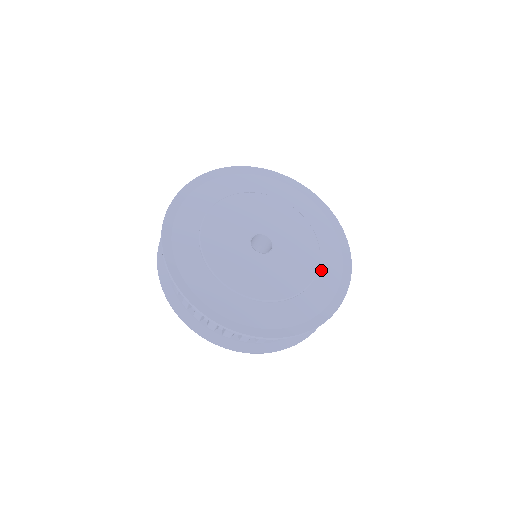
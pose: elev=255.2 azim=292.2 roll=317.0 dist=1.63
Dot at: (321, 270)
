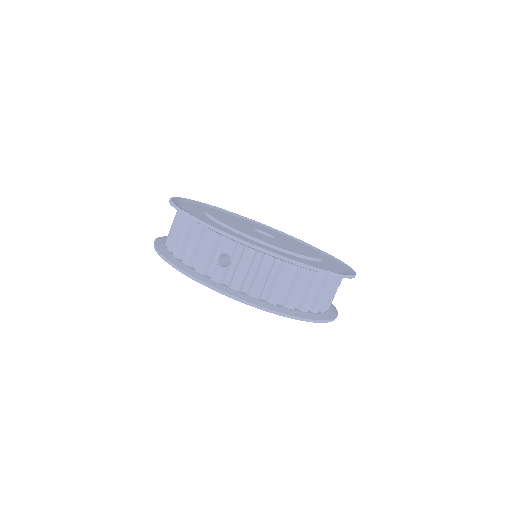
Dot at: occluded
